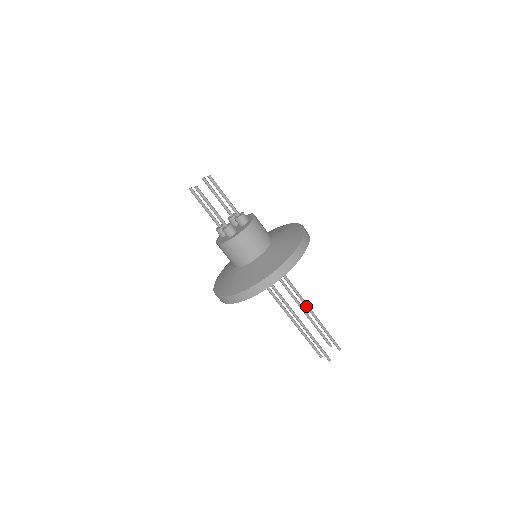
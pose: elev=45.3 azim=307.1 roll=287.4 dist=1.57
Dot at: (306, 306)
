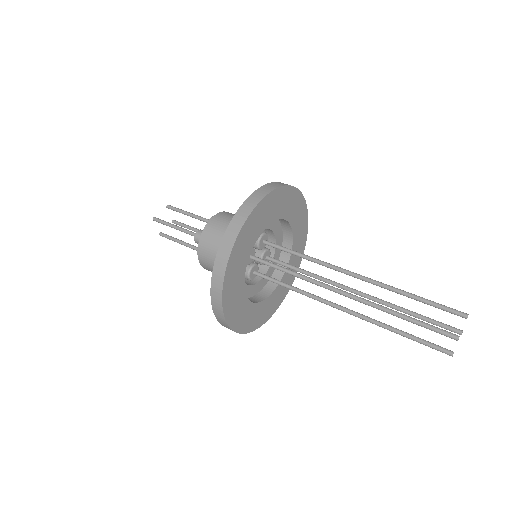
Dot at: (357, 277)
